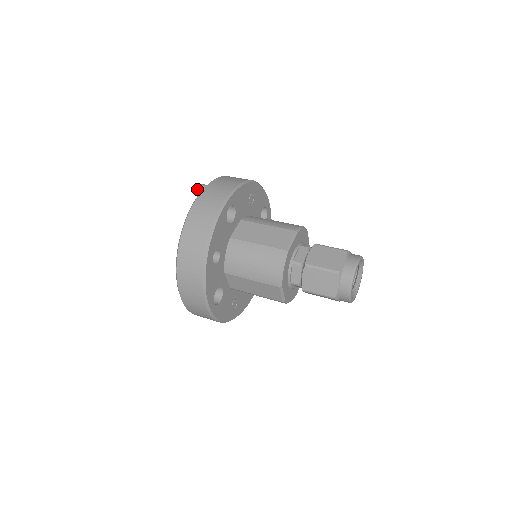
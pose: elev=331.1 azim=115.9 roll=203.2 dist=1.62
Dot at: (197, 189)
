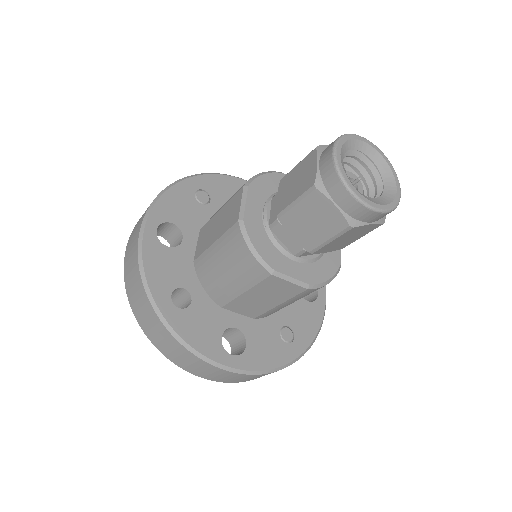
Dot at: occluded
